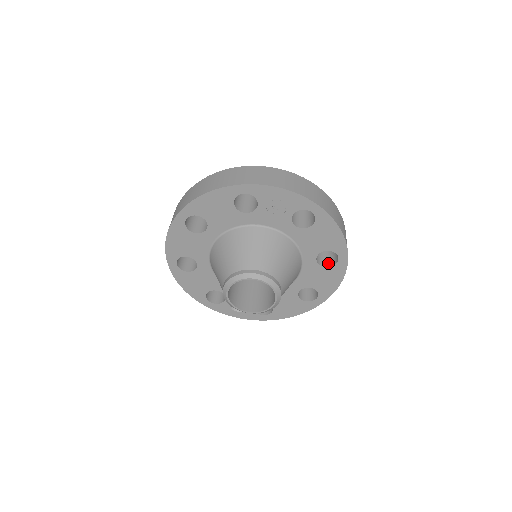
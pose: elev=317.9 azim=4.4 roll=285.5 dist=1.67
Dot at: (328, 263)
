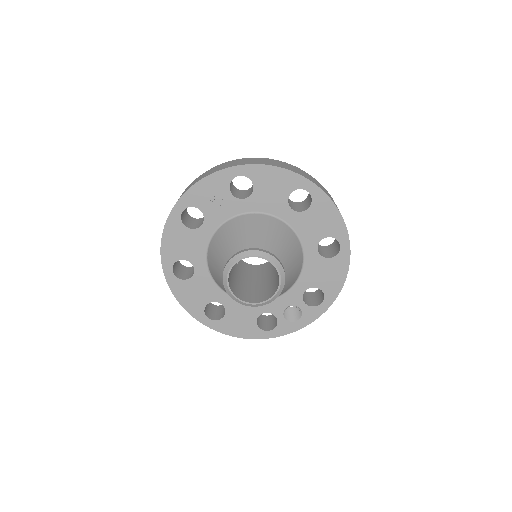
Dot at: (309, 205)
